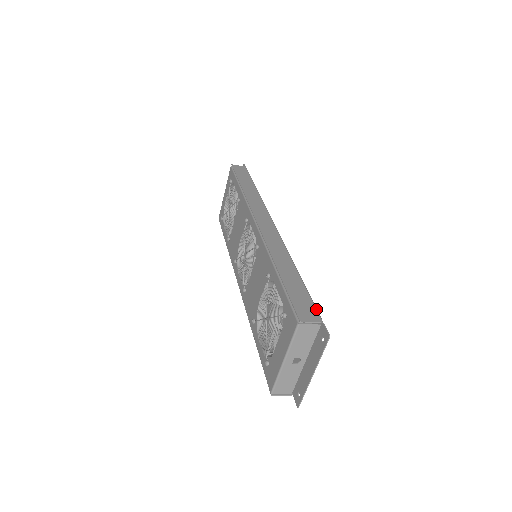
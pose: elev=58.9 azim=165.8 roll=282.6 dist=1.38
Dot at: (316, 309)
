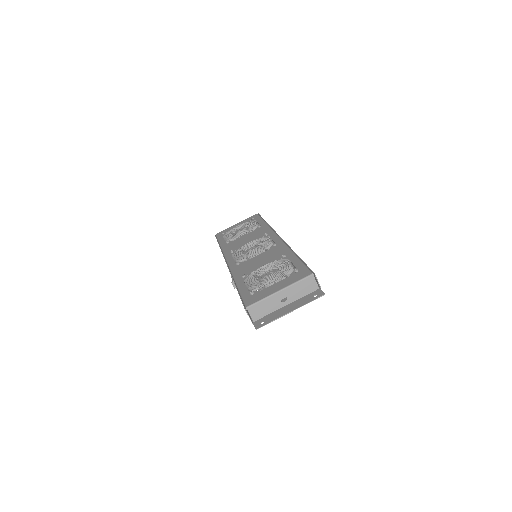
Dot at: occluded
